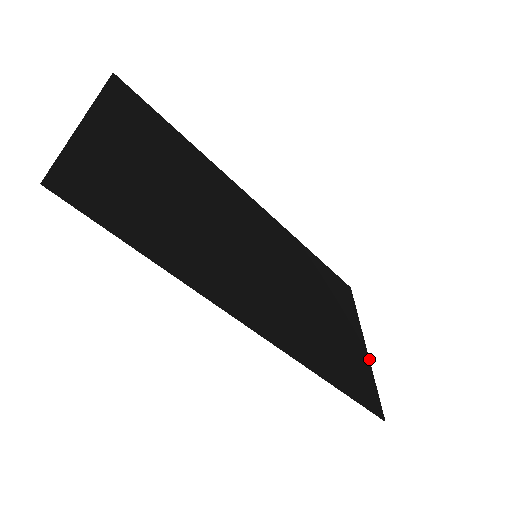
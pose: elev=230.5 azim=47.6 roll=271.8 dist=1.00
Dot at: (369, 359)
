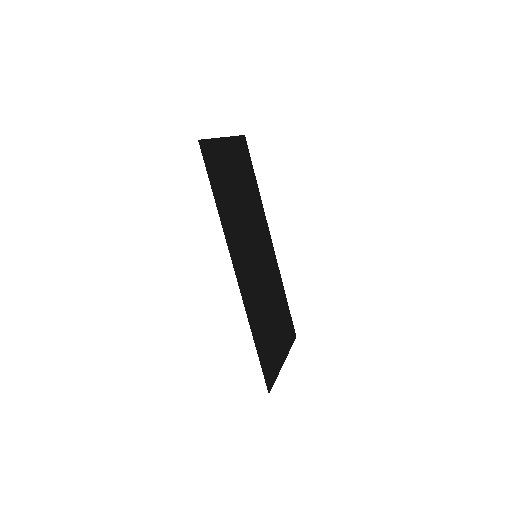
Dot at: occluded
